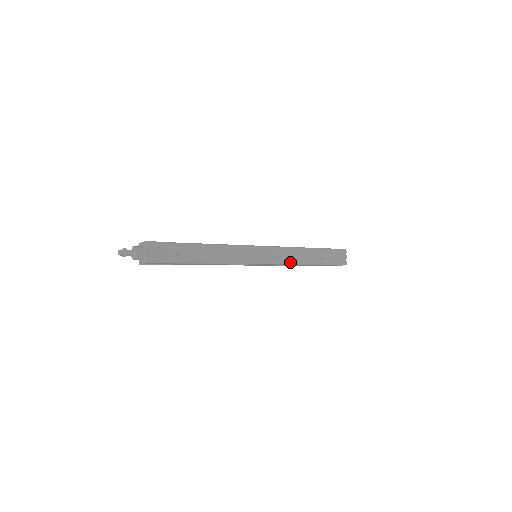
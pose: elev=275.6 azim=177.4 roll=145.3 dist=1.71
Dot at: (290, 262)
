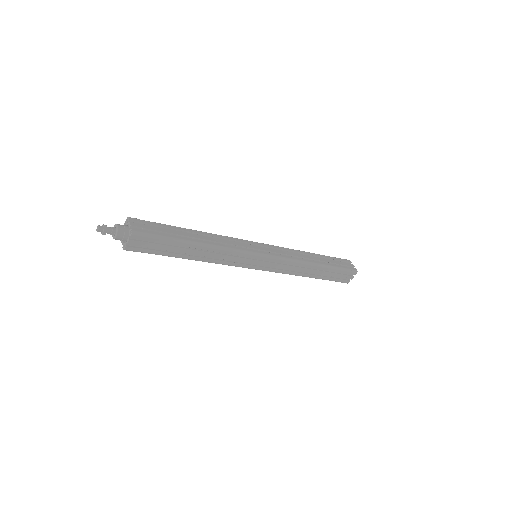
Dot at: (295, 259)
